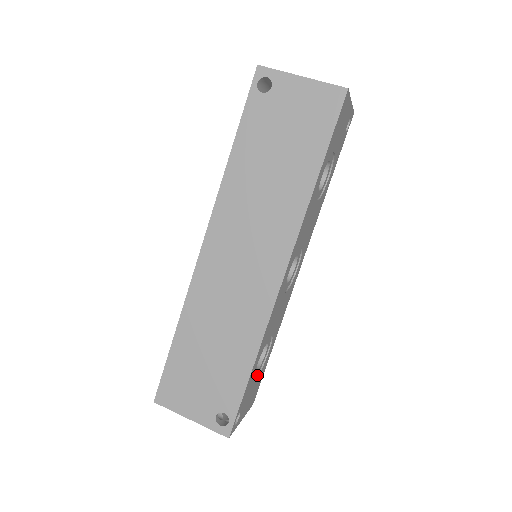
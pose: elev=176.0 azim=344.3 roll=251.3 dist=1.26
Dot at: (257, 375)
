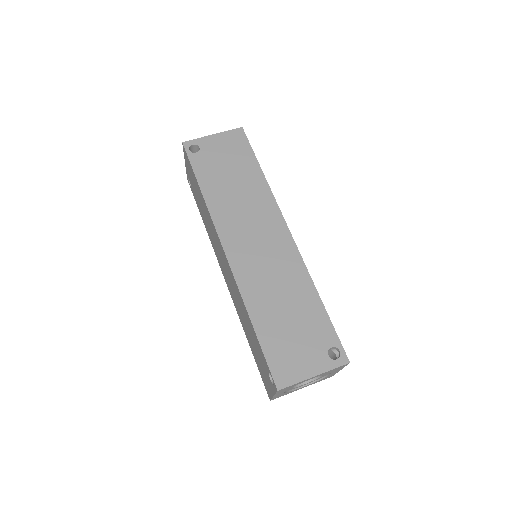
Dot at: occluded
